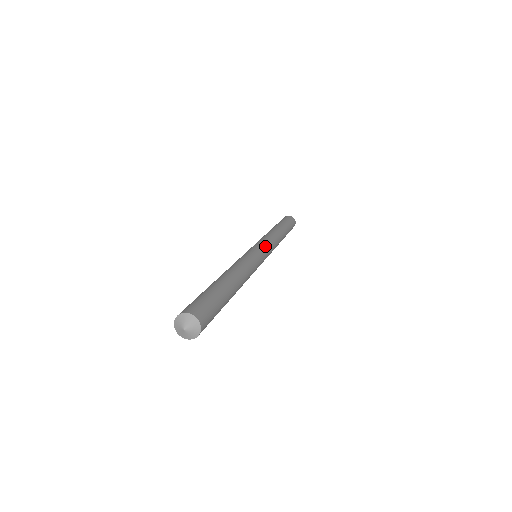
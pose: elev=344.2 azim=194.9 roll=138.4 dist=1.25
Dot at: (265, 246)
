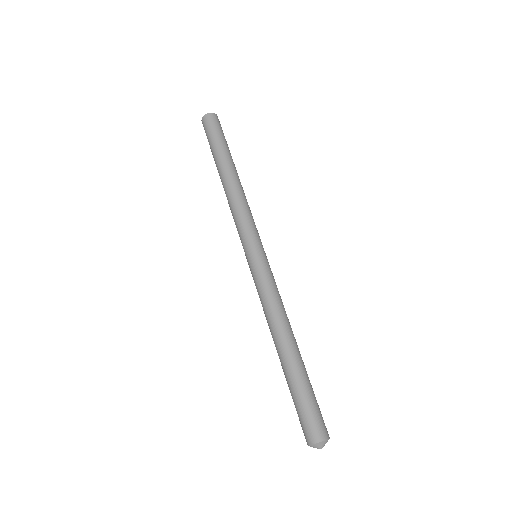
Dot at: (256, 239)
